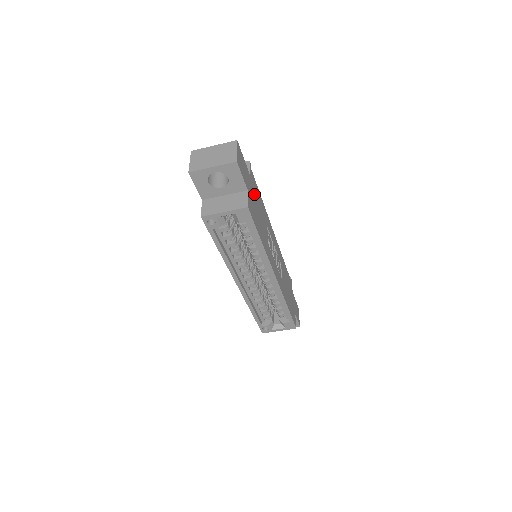
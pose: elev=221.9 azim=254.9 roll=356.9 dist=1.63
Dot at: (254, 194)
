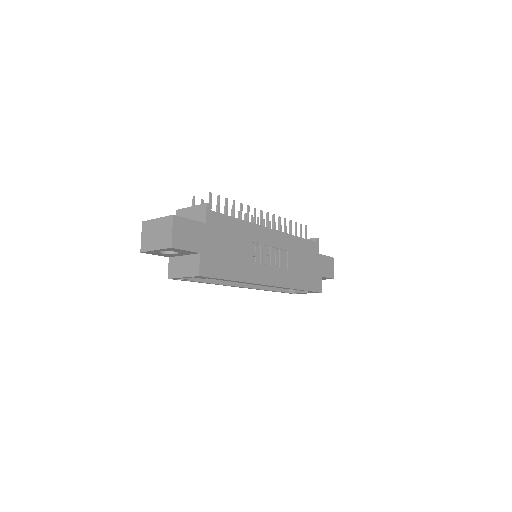
Dot at: (217, 237)
